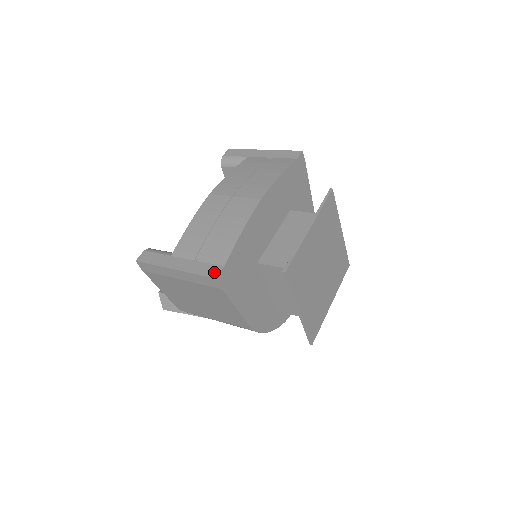
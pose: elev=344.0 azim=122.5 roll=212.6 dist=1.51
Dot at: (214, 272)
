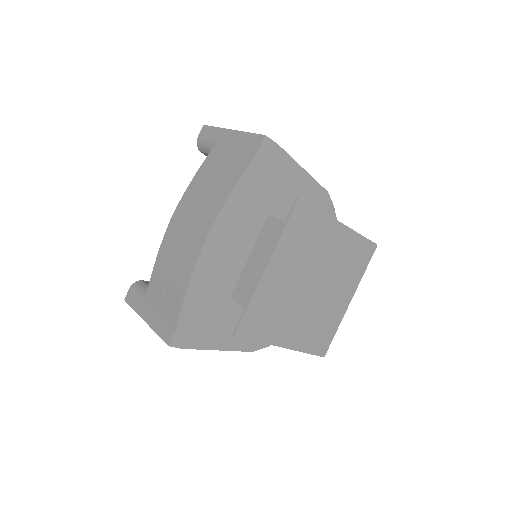
Dot at: (168, 336)
